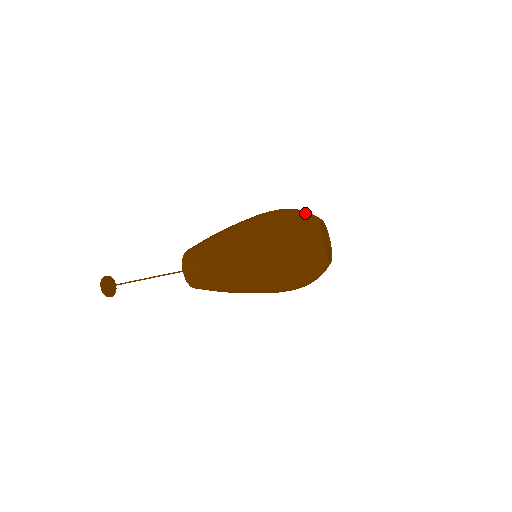
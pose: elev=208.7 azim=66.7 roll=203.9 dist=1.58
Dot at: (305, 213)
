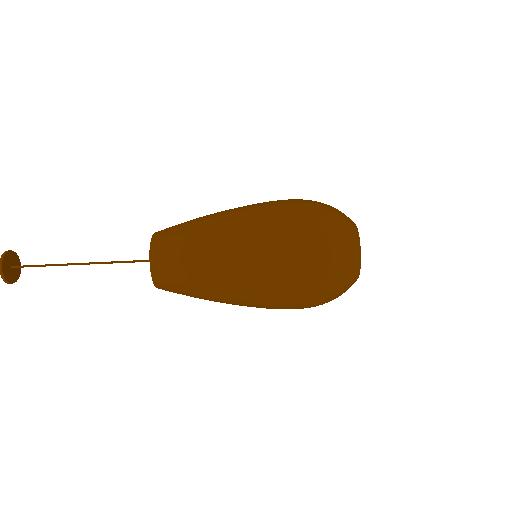
Dot at: occluded
